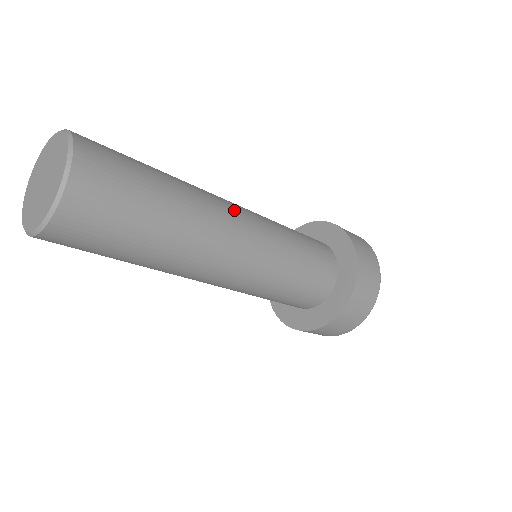
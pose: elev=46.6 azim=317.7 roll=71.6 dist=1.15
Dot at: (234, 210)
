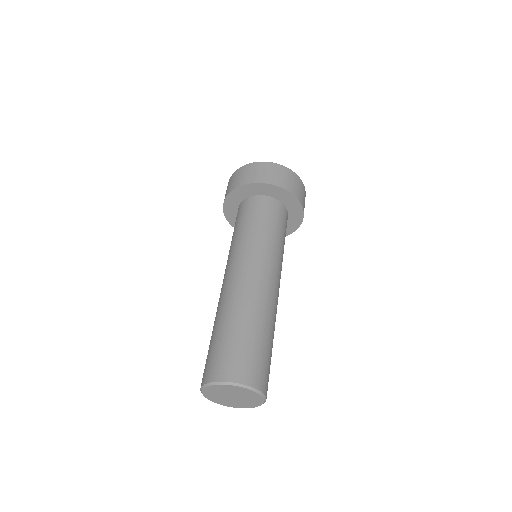
Dot at: (275, 287)
